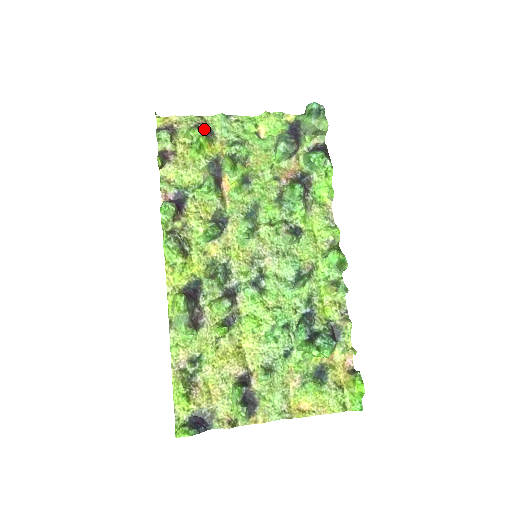
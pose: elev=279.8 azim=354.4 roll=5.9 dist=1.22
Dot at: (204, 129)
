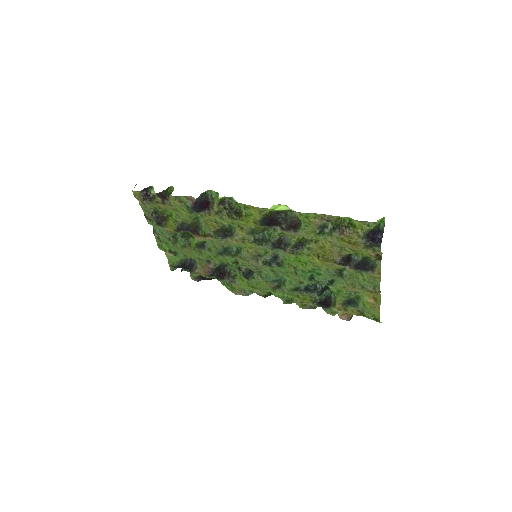
Dot at: (156, 219)
